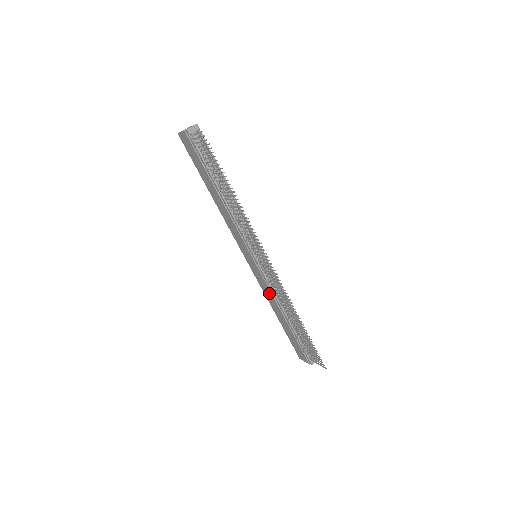
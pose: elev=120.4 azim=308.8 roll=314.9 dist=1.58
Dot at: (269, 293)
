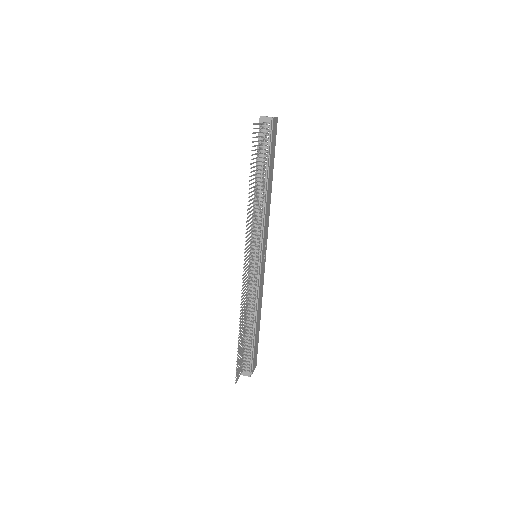
Dot at: occluded
